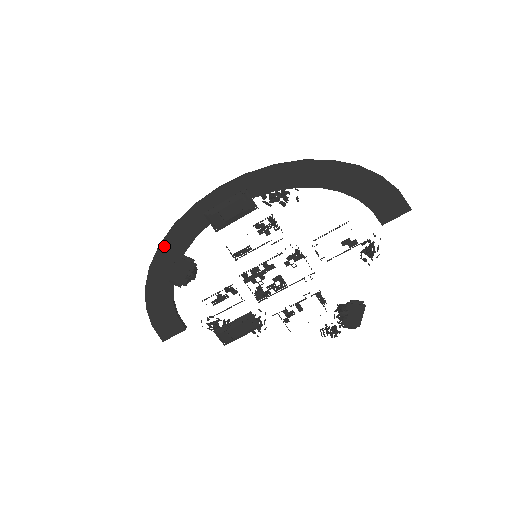
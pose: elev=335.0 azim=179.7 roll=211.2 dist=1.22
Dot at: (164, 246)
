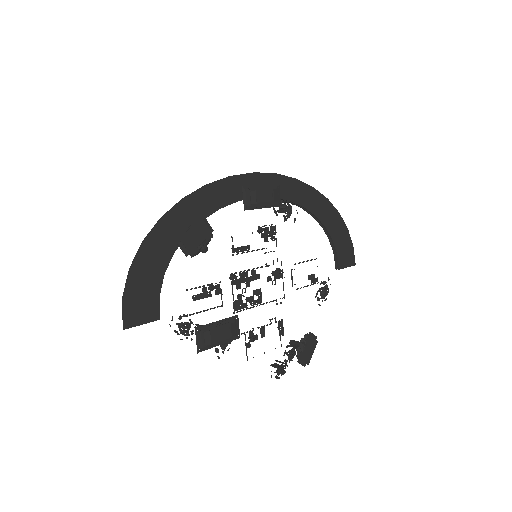
Dot at: (188, 202)
